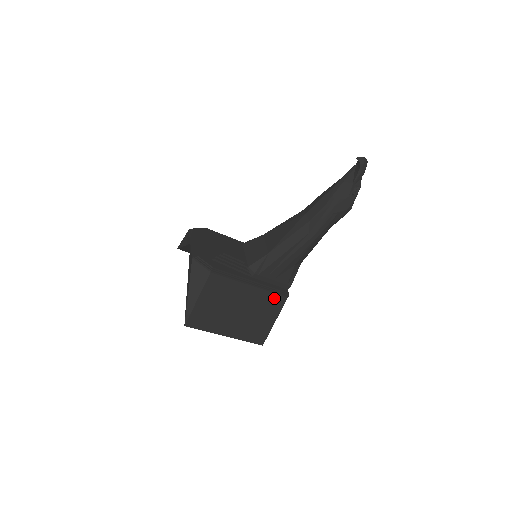
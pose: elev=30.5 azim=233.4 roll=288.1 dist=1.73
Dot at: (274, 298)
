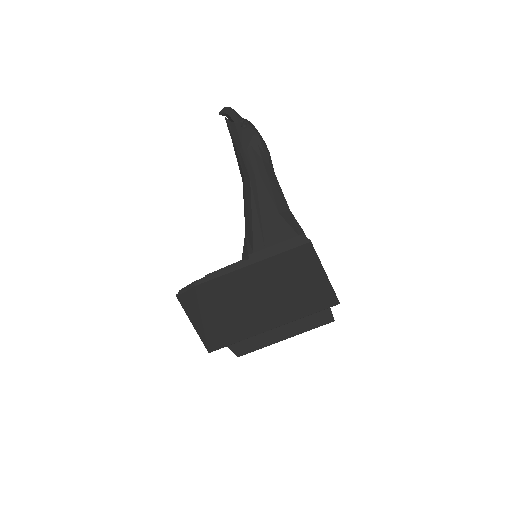
Dot at: (294, 254)
